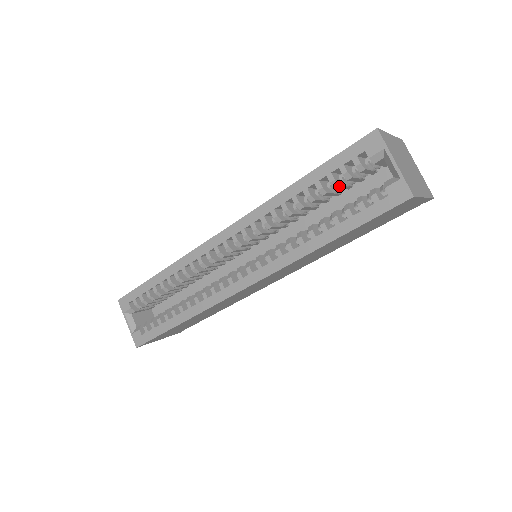
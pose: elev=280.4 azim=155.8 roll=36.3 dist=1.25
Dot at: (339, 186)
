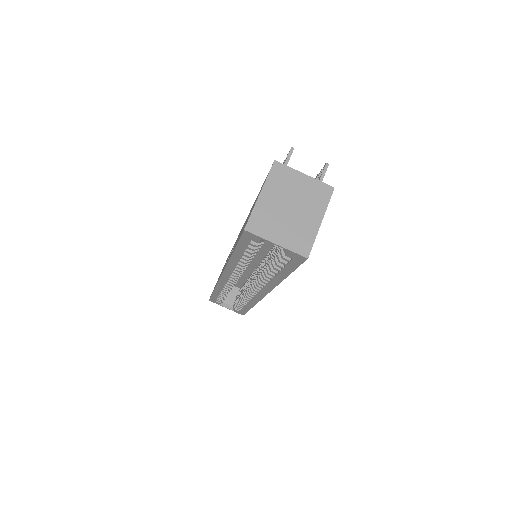
Dot at: occluded
